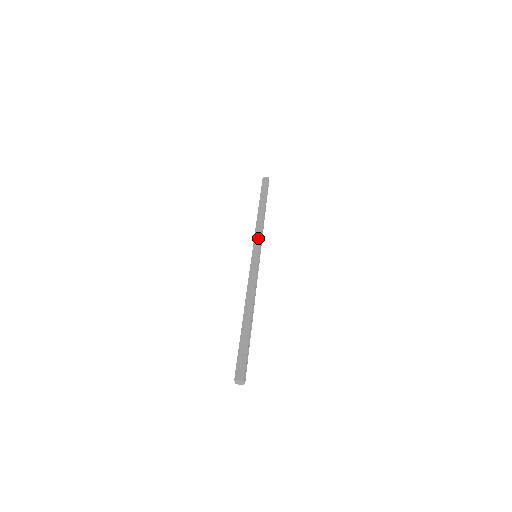
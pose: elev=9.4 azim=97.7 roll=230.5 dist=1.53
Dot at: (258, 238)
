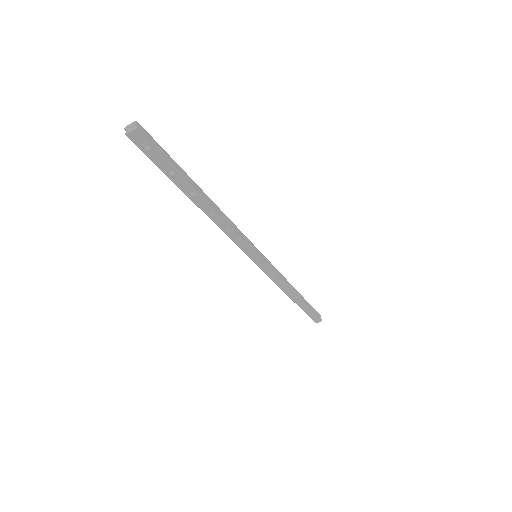
Dot at: occluded
